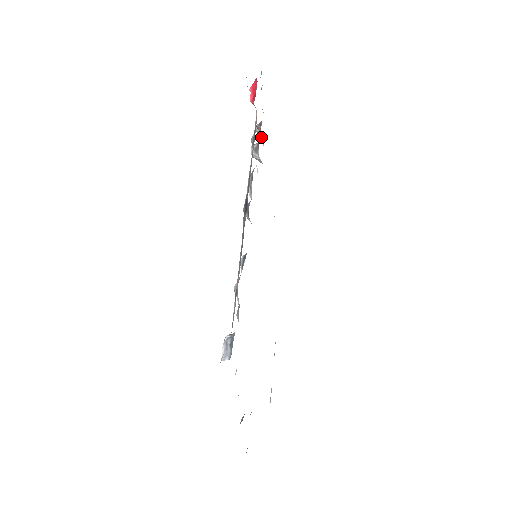
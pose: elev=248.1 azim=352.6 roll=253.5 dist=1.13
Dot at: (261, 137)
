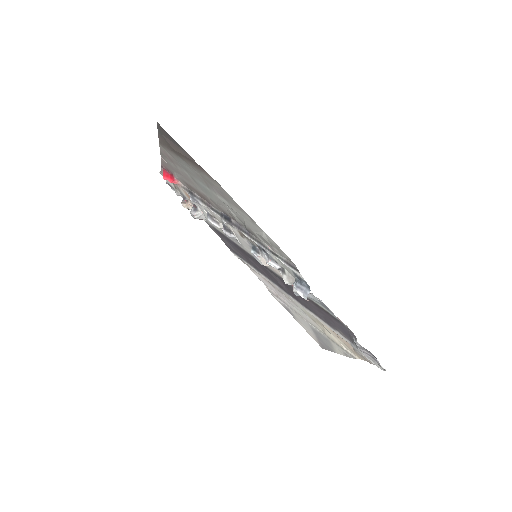
Dot at: (190, 208)
